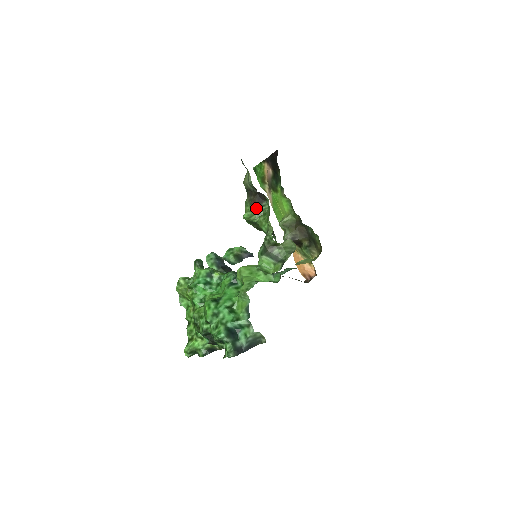
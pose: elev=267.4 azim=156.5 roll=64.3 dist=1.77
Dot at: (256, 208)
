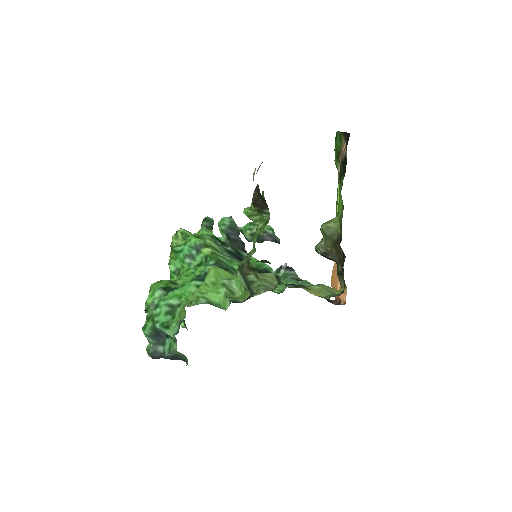
Dot at: (257, 210)
